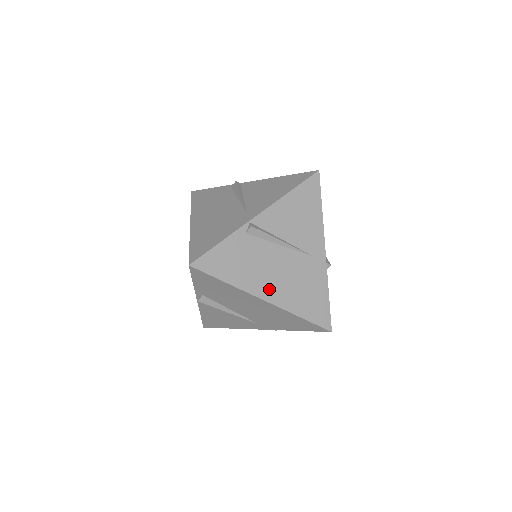
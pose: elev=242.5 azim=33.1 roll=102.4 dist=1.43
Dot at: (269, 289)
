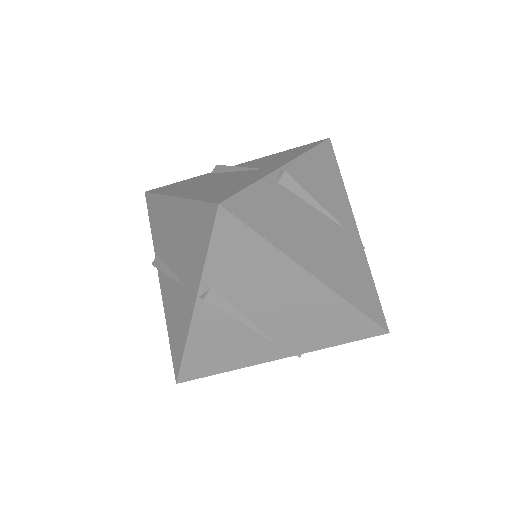
Dot at: (316, 262)
